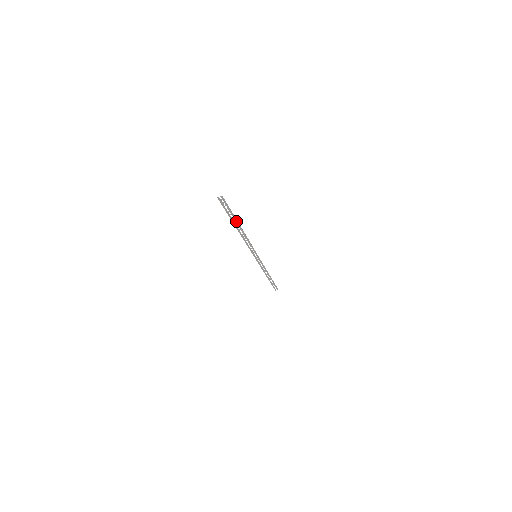
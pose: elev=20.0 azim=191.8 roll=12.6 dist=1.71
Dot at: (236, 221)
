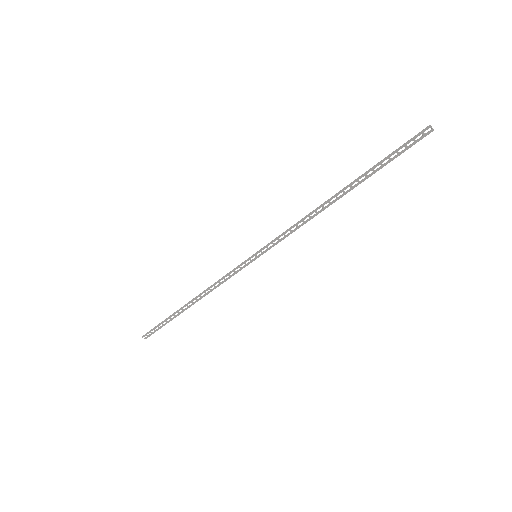
Dot at: (362, 180)
